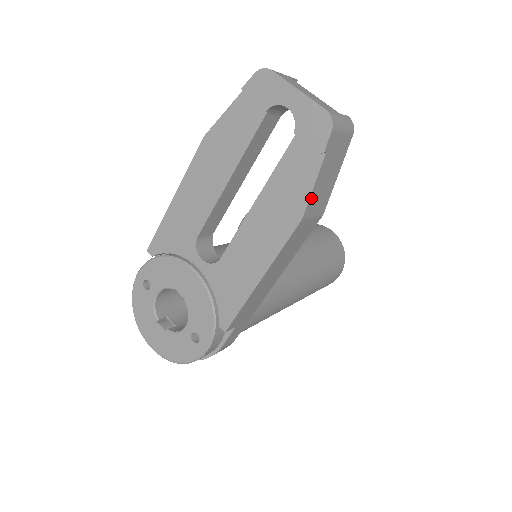
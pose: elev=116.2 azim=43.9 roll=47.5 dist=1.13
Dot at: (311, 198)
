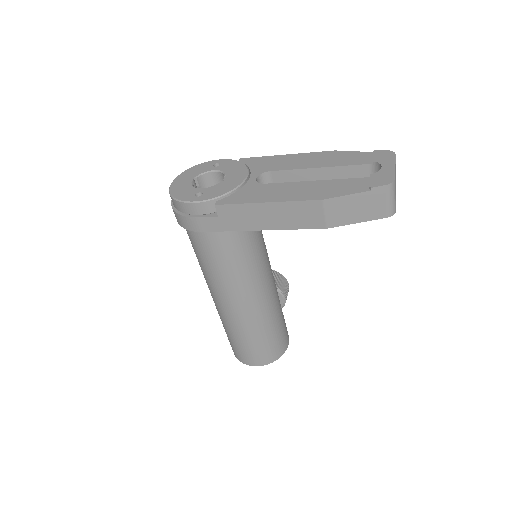
Dot at: (339, 199)
